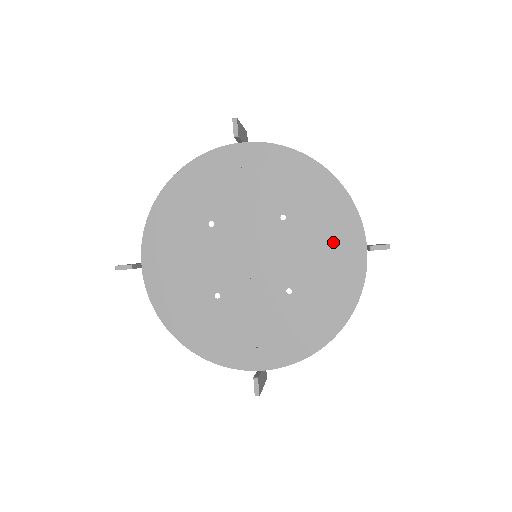
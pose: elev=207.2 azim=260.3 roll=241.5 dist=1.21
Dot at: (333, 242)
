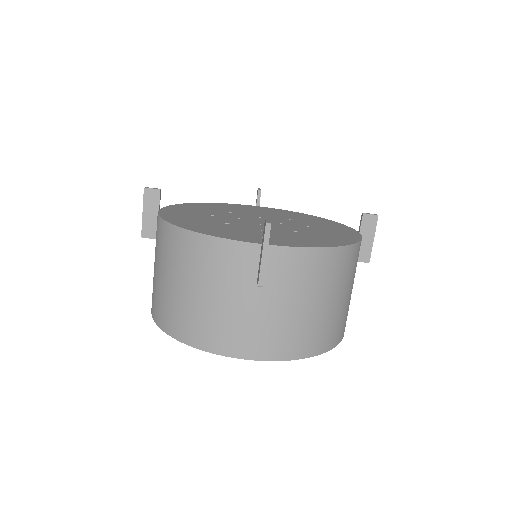
Dot at: (330, 228)
